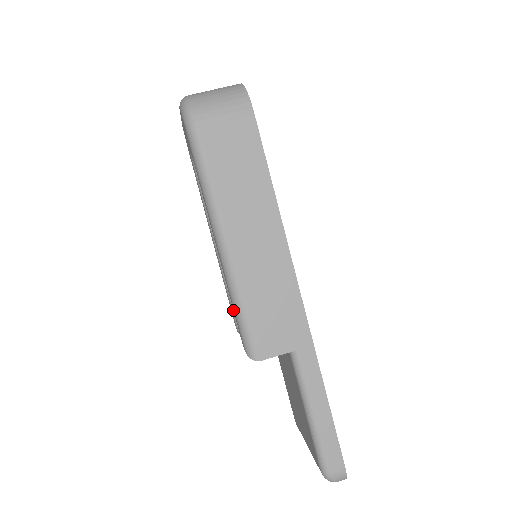
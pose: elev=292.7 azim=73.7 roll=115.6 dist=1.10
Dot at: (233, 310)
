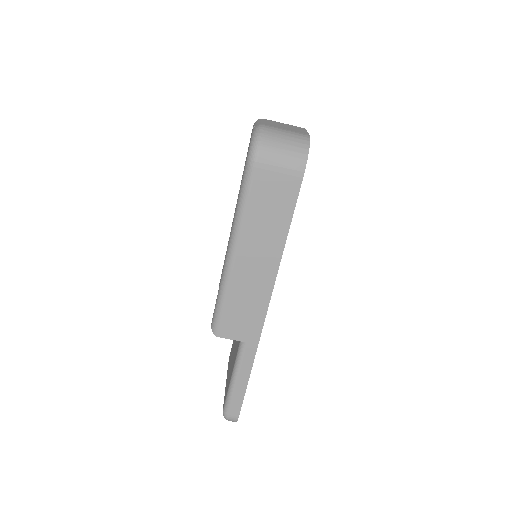
Dot at: occluded
